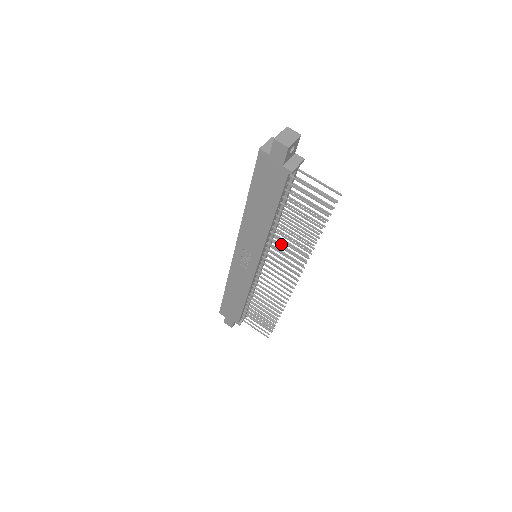
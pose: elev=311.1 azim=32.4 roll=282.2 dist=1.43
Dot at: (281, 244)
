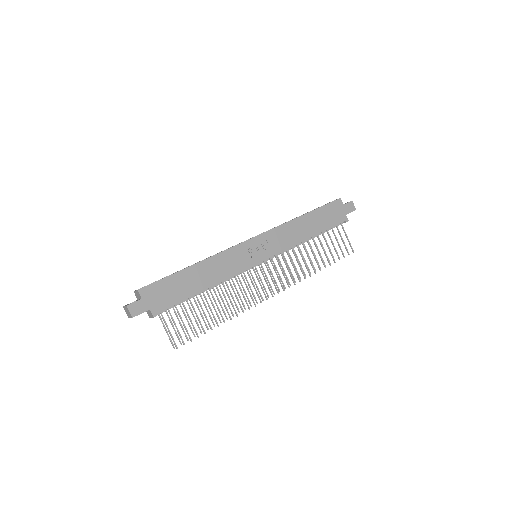
Dot at: (296, 257)
